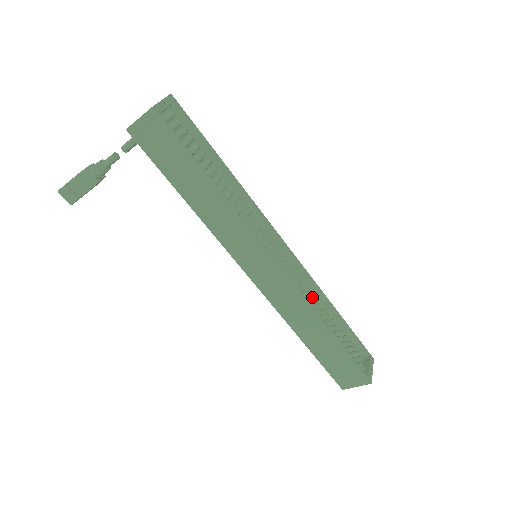
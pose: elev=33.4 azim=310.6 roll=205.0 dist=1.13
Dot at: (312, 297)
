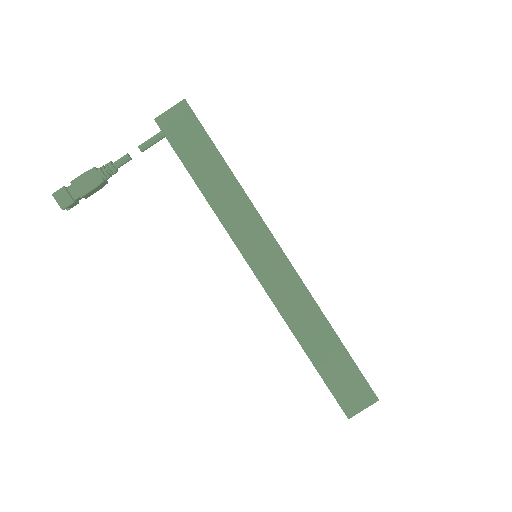
Dot at: occluded
